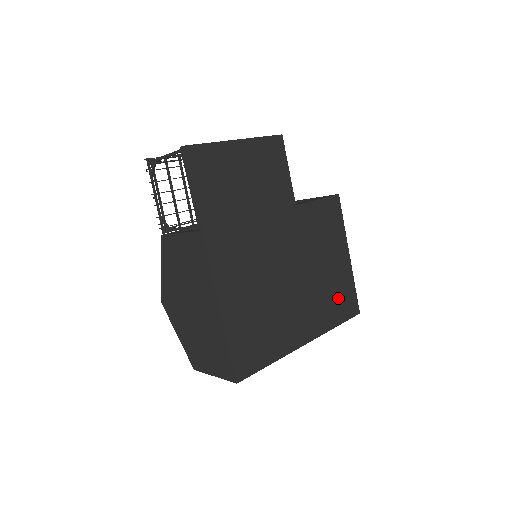
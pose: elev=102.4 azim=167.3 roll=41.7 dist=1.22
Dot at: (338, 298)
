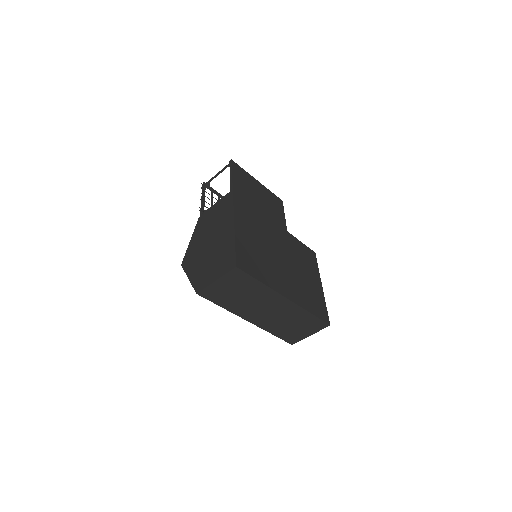
Dot at: (313, 299)
